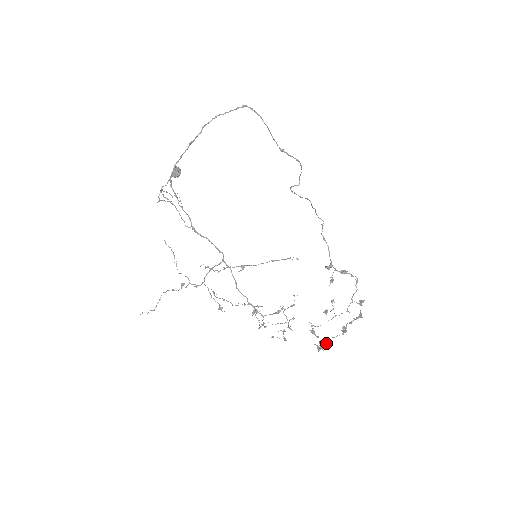
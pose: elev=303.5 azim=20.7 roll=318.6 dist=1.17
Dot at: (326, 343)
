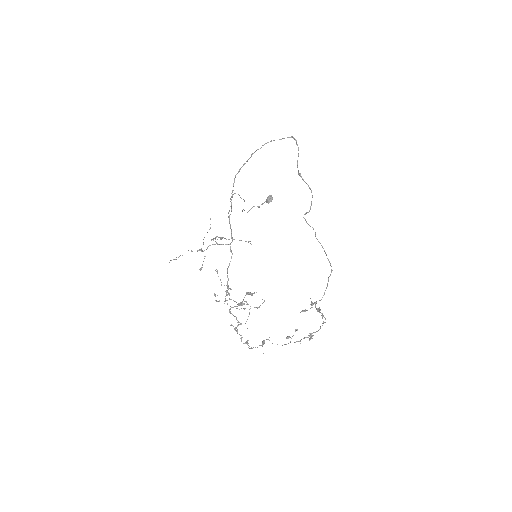
Dot at: occluded
